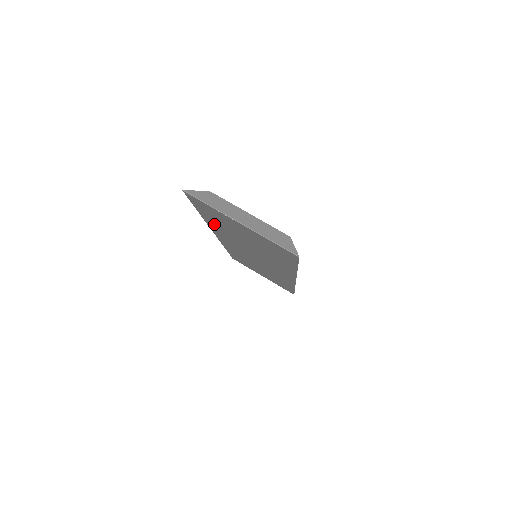
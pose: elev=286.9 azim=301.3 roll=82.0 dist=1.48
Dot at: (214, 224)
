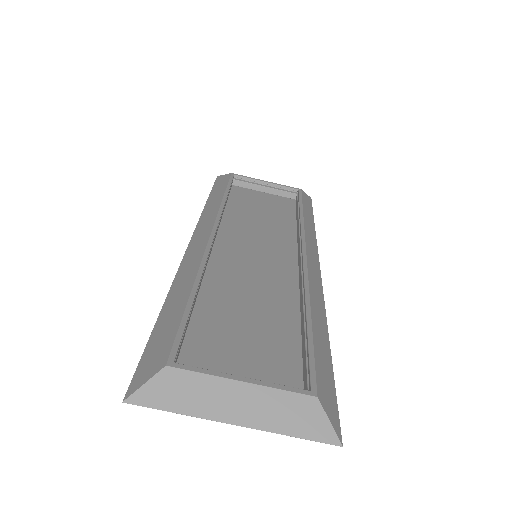
Dot at: occluded
